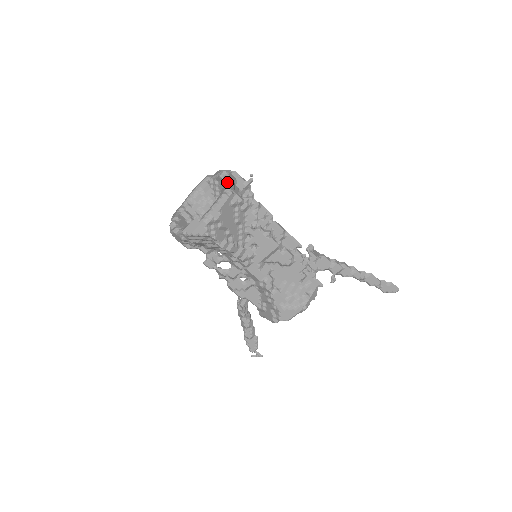
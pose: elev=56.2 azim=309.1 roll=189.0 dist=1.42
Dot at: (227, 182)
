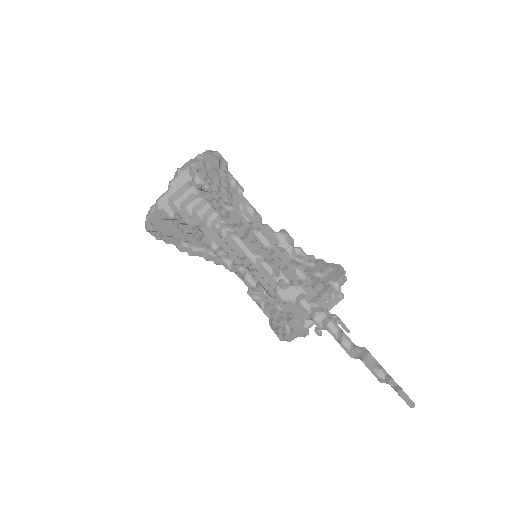
Dot at: (168, 188)
